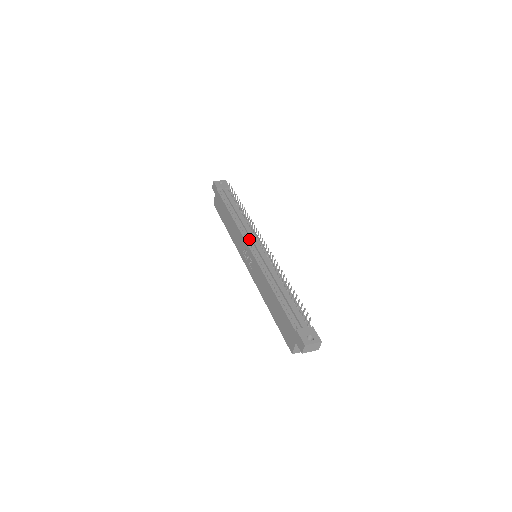
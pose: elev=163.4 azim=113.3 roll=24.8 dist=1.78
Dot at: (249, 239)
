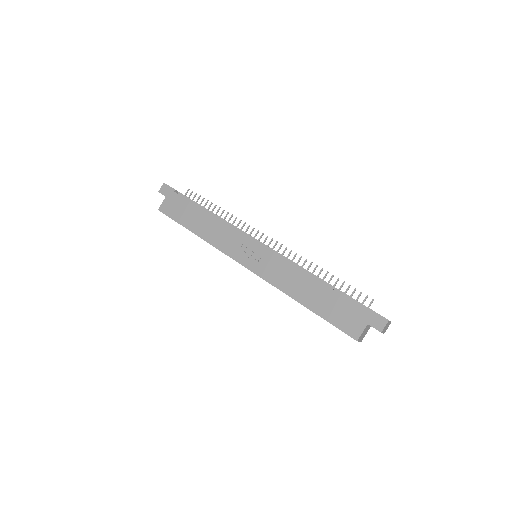
Dot at: occluded
